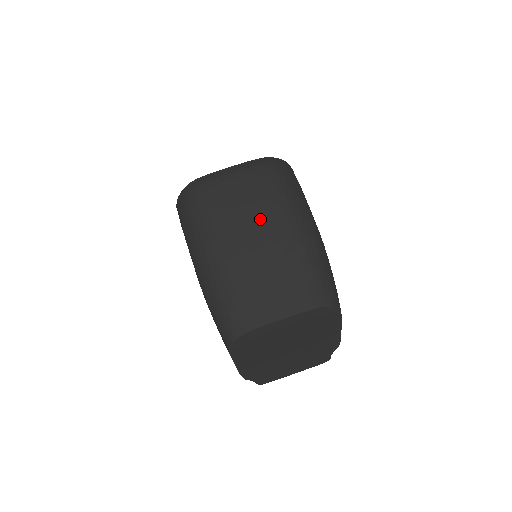
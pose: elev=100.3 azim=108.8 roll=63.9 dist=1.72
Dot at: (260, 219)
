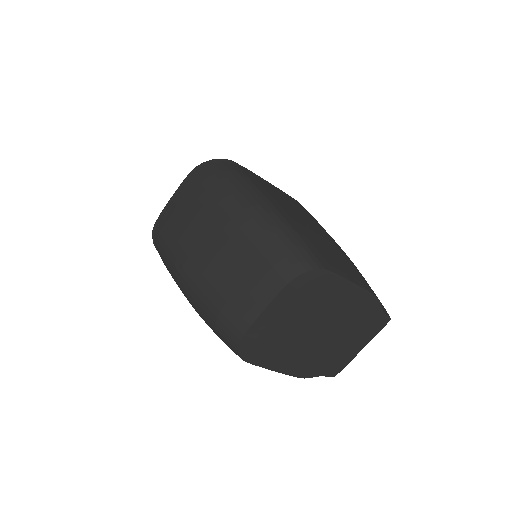
Dot at: (206, 228)
